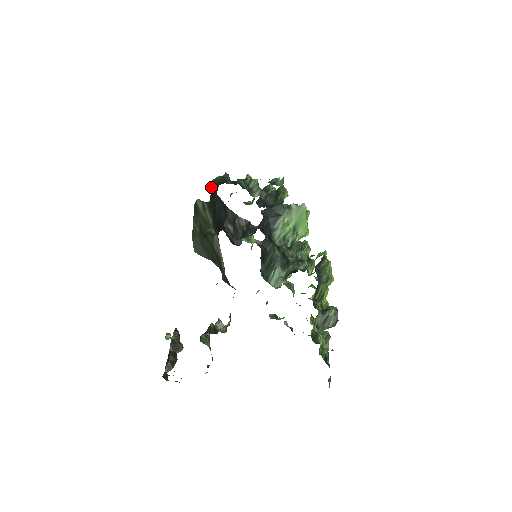
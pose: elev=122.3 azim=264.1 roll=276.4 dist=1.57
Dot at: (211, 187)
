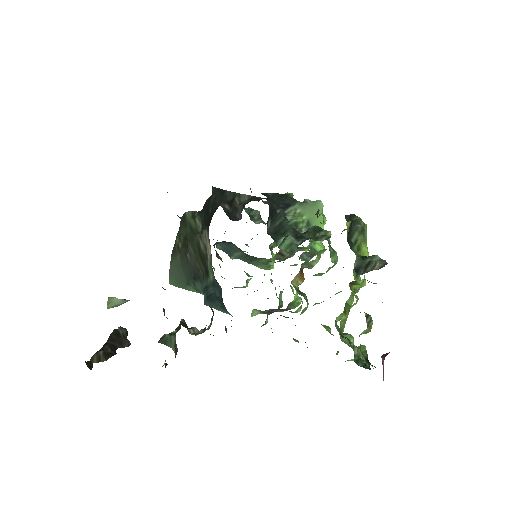
Dot at: (205, 202)
